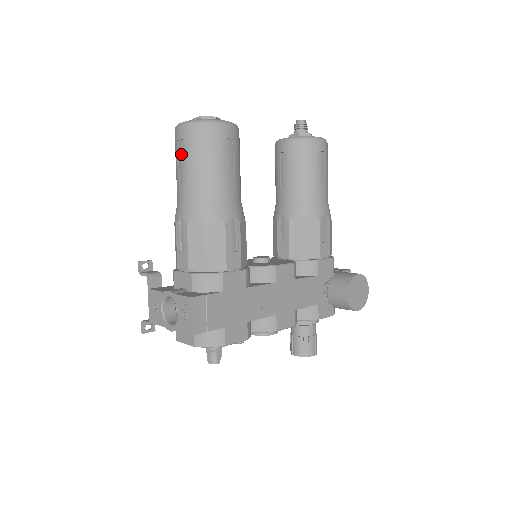
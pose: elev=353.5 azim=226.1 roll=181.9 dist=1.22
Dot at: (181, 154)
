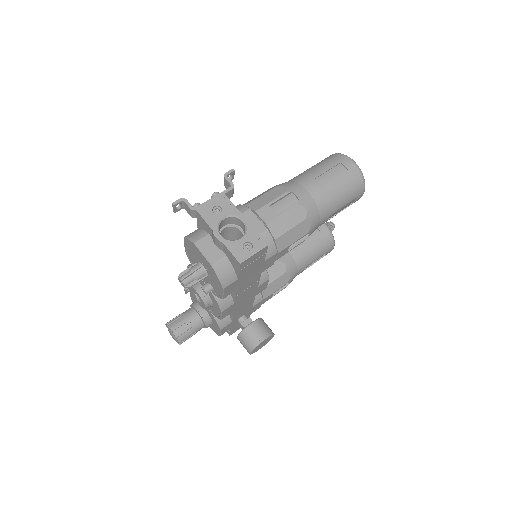
Dot at: (334, 170)
